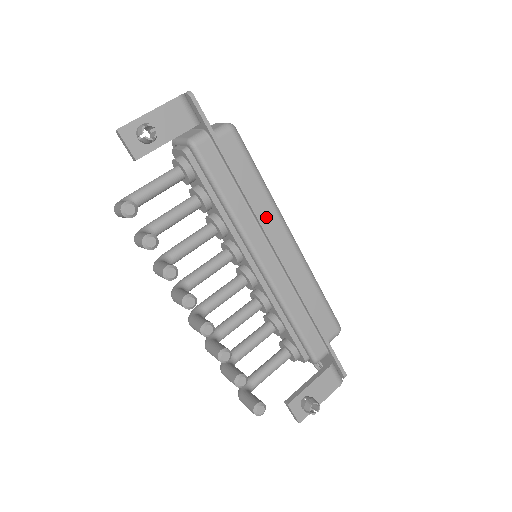
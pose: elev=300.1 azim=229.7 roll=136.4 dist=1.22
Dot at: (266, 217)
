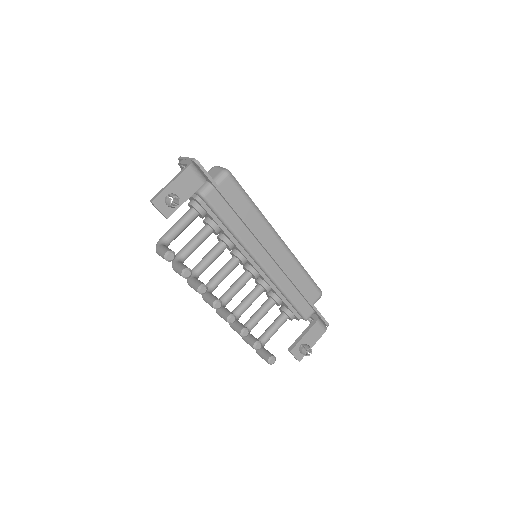
Dot at: (260, 231)
